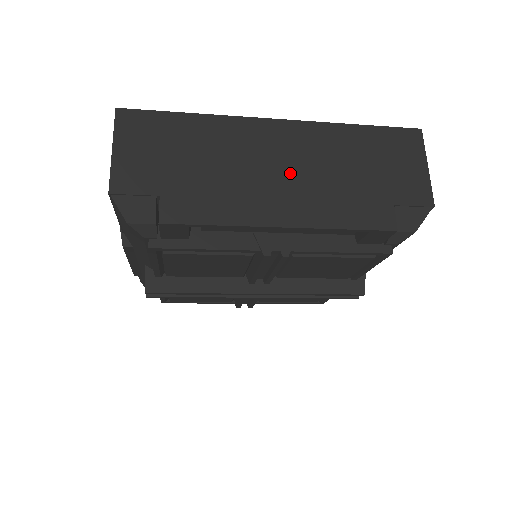
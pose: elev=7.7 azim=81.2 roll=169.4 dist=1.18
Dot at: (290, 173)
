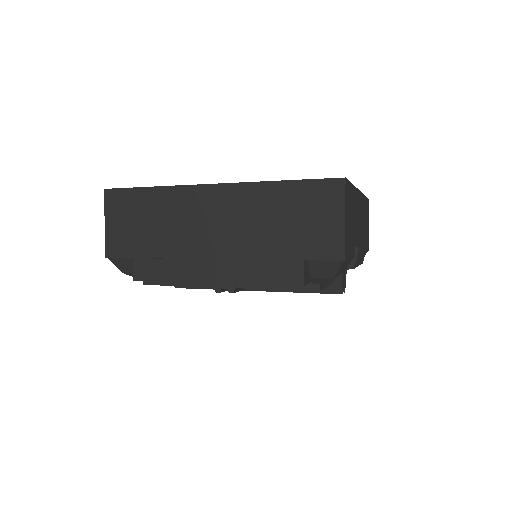
Dot at: (222, 234)
